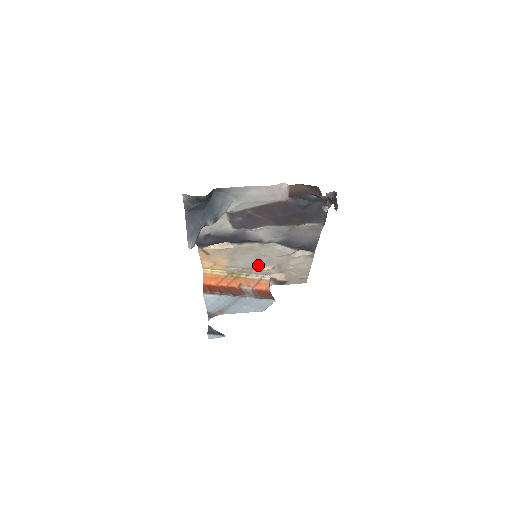
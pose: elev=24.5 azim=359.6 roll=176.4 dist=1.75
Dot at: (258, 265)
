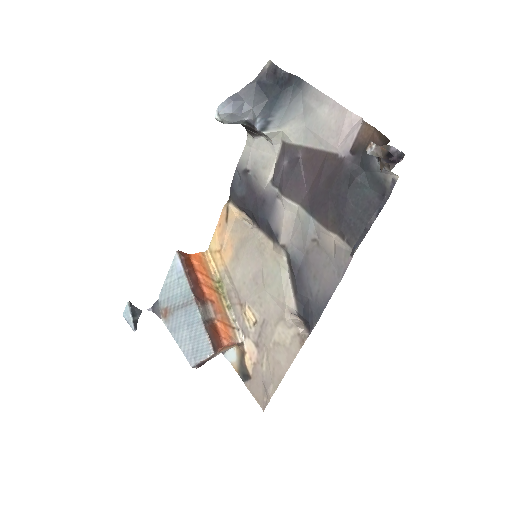
Dot at: (248, 297)
